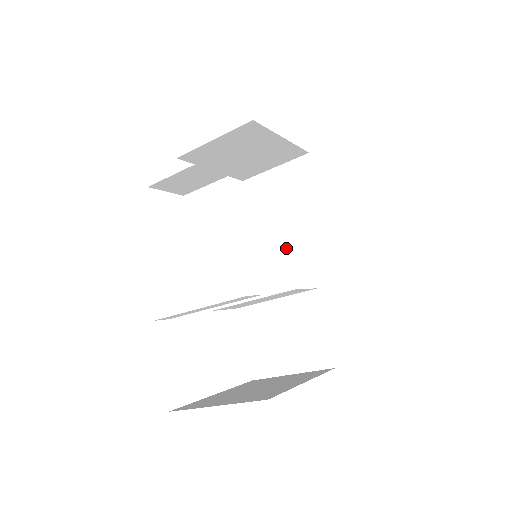
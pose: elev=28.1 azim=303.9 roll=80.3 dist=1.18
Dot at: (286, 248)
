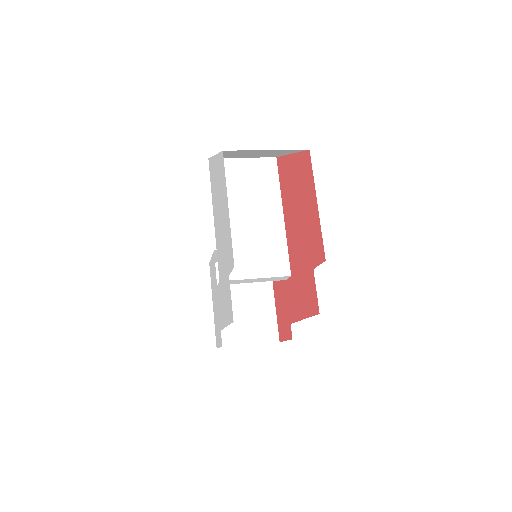
Dot at: (228, 156)
